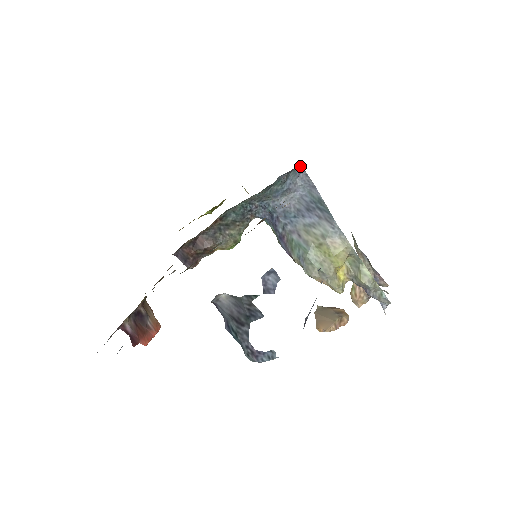
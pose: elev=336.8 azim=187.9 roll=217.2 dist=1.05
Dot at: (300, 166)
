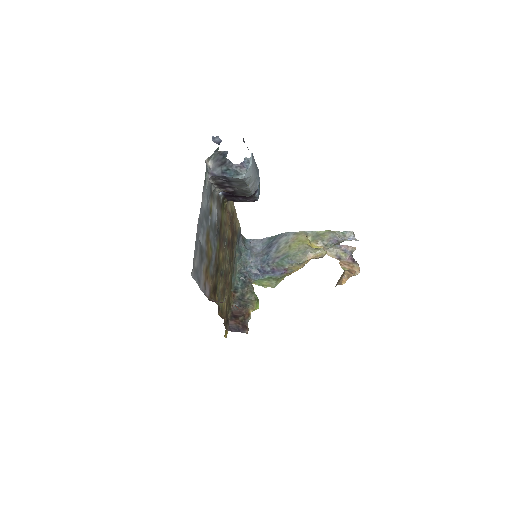
Dot at: (246, 239)
